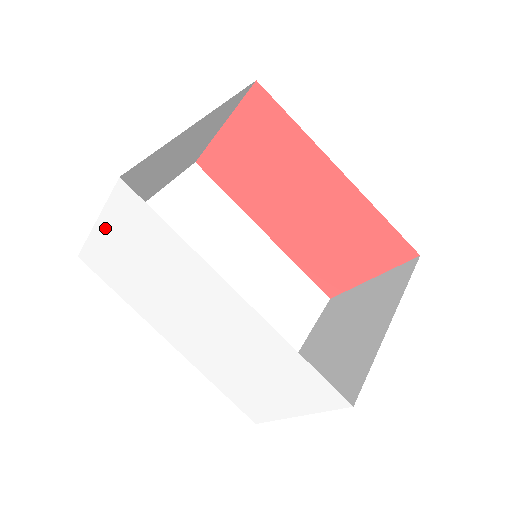
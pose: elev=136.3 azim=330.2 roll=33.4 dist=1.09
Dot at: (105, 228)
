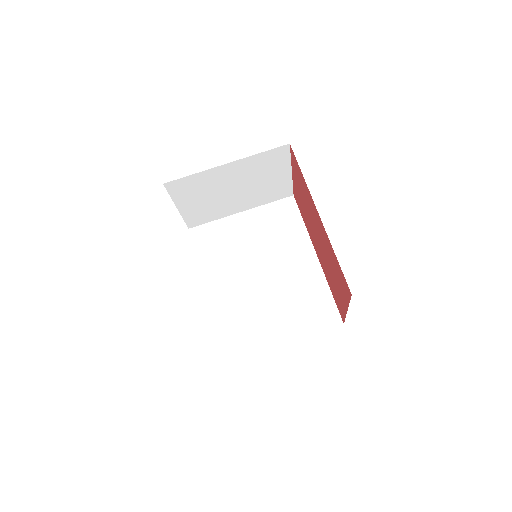
Dot at: occluded
